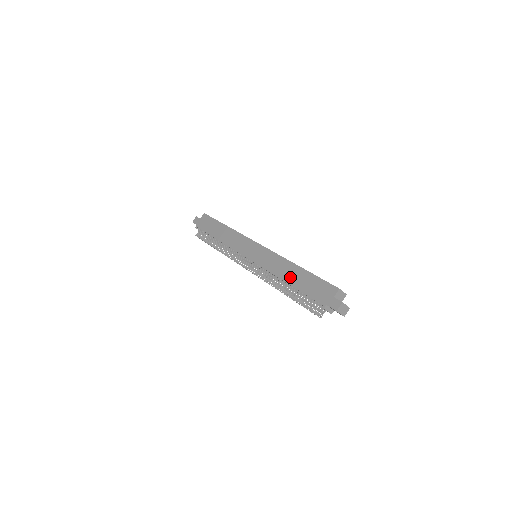
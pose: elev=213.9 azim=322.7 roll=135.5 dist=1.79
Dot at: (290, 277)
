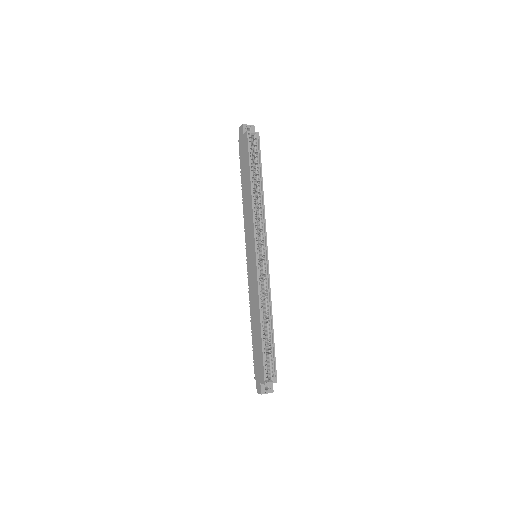
Dot at: (254, 324)
